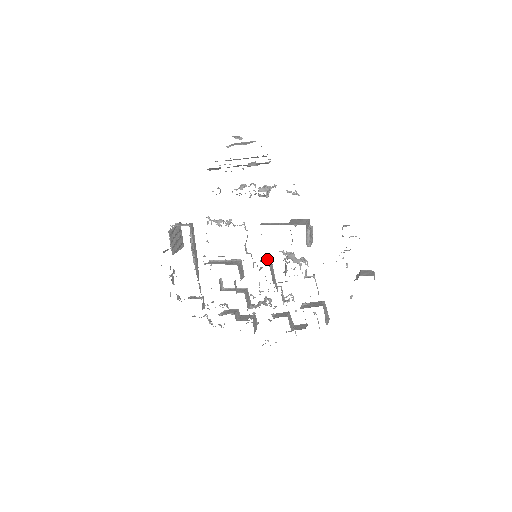
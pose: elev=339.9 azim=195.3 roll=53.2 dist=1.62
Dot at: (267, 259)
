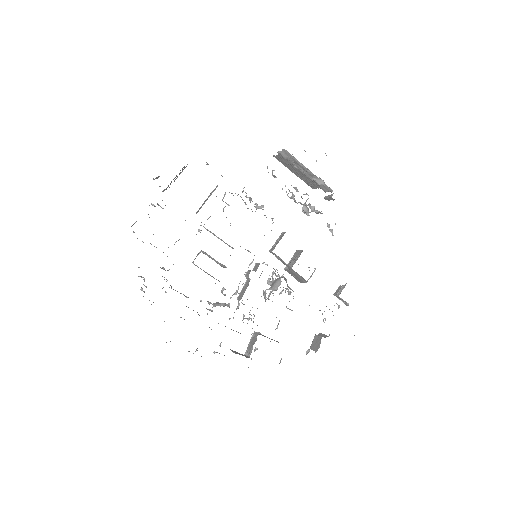
Dot at: occluded
